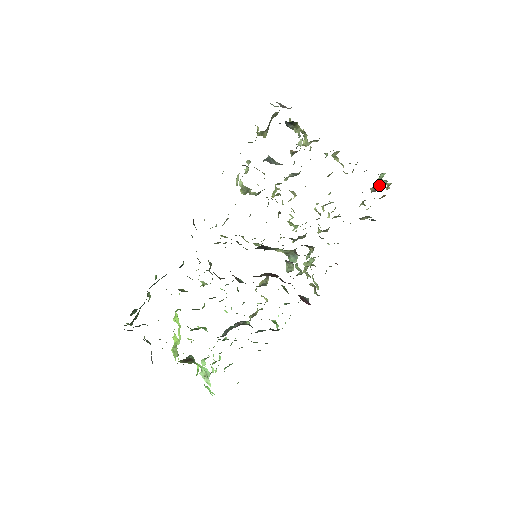
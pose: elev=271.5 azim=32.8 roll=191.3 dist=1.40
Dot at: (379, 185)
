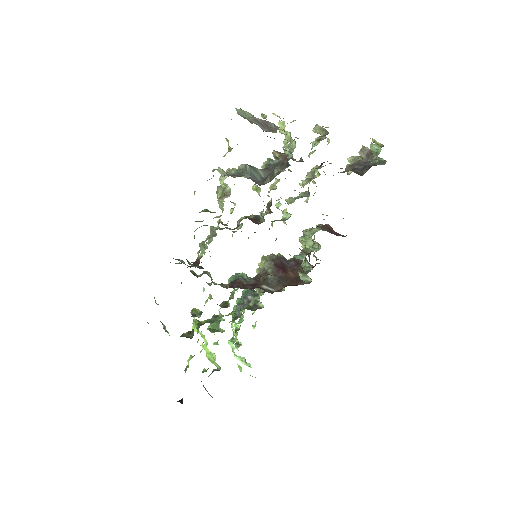
Dot at: (374, 160)
